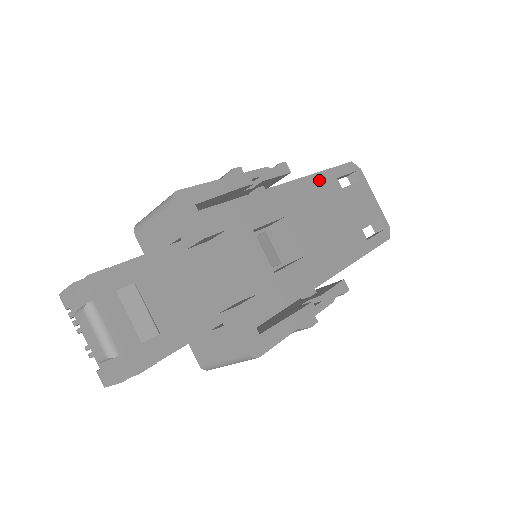
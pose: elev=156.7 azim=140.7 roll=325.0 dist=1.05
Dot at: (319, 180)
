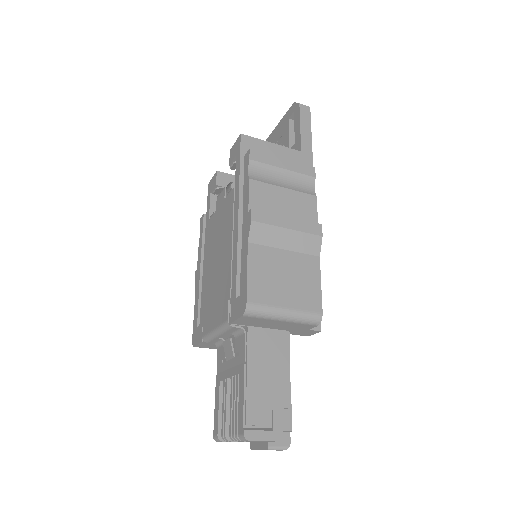
Dot at: occluded
